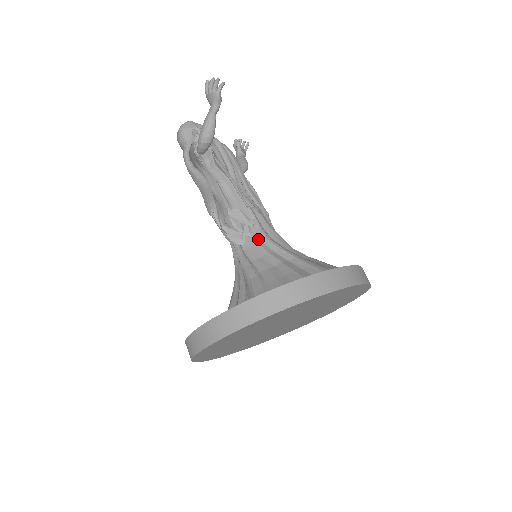
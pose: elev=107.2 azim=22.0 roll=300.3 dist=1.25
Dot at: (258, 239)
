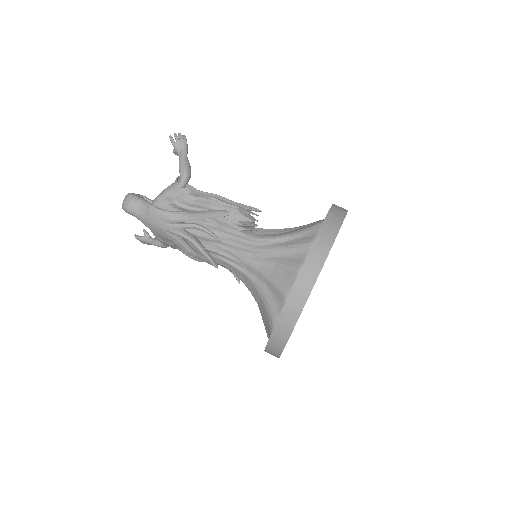
Dot at: (261, 231)
